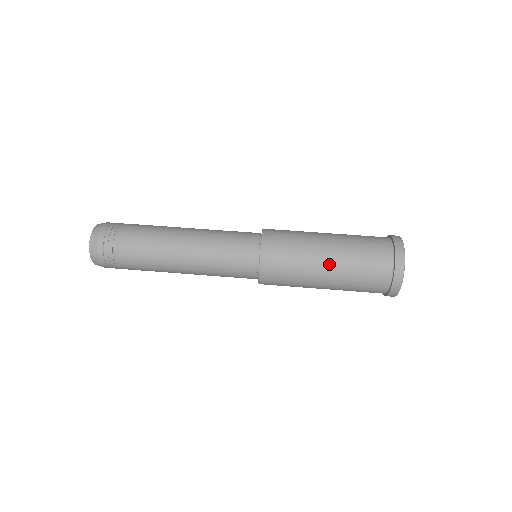
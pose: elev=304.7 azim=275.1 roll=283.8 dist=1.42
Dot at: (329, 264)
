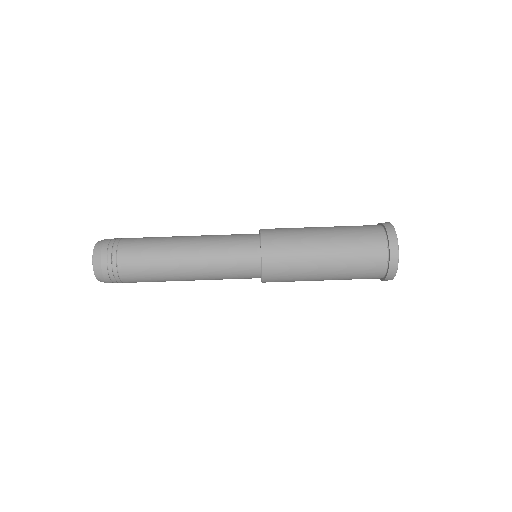
Dot at: occluded
